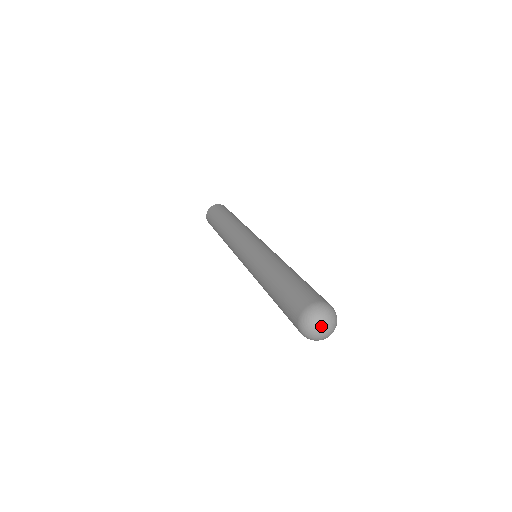
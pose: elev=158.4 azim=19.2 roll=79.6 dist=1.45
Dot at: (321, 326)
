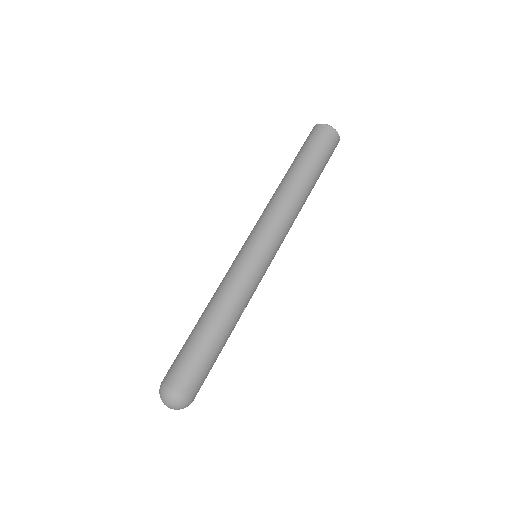
Dot at: (164, 404)
